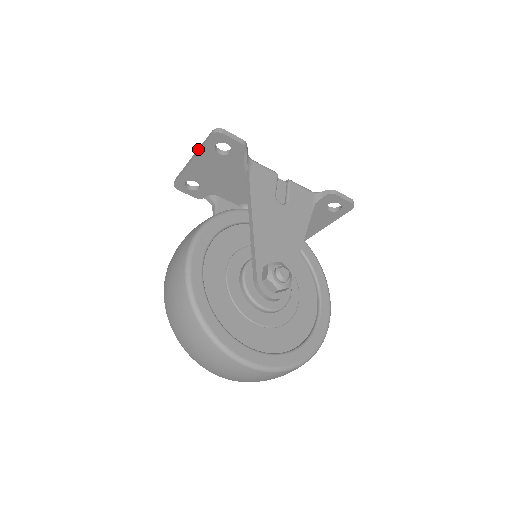
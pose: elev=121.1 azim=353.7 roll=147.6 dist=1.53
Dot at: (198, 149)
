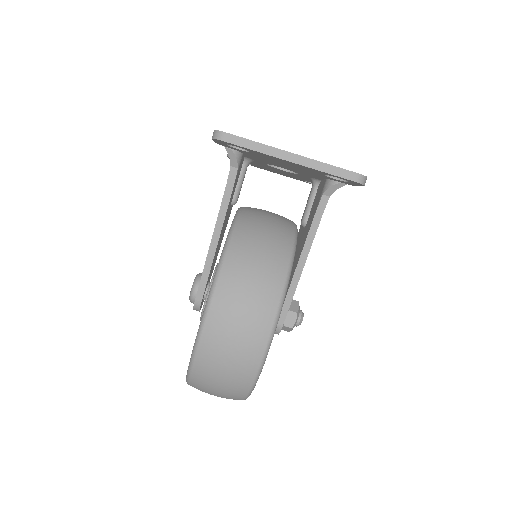
Dot at: (314, 162)
